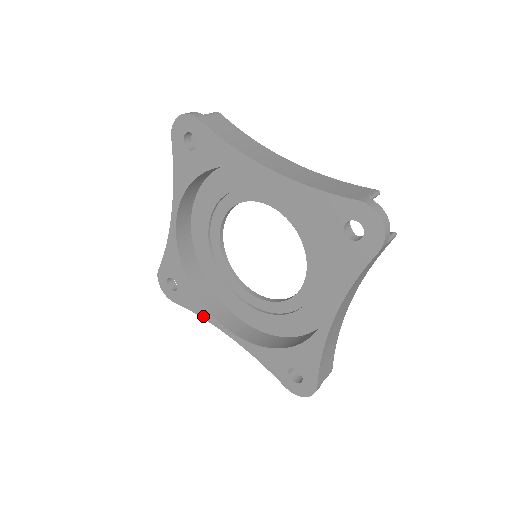
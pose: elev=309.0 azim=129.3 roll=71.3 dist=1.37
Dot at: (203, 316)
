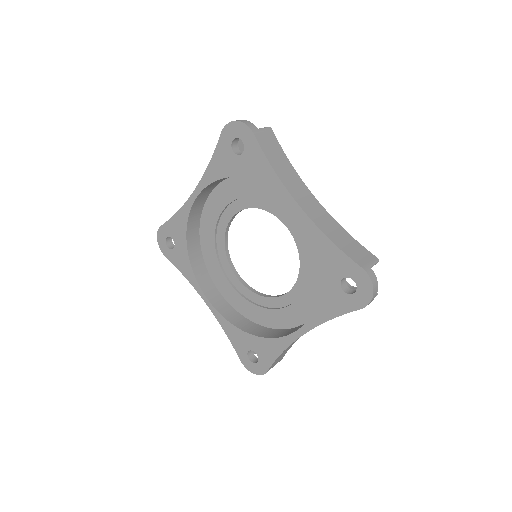
Dot at: (189, 280)
